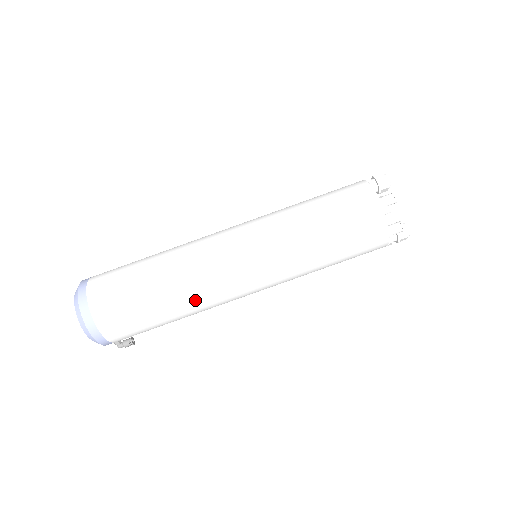
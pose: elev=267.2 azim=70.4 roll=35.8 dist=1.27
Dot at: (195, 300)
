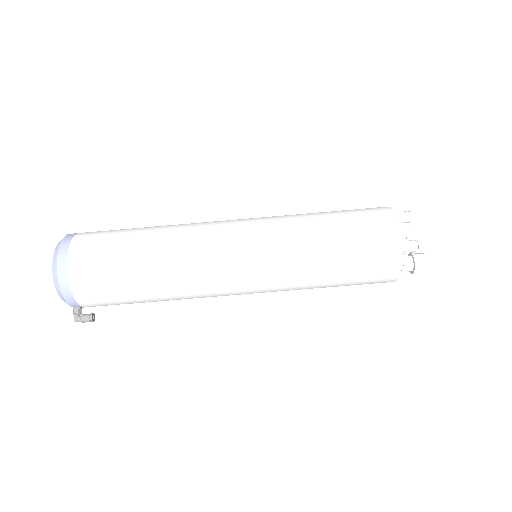
Dot at: (177, 259)
